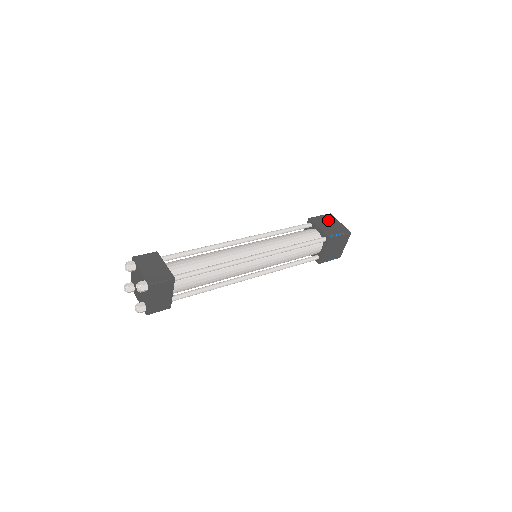
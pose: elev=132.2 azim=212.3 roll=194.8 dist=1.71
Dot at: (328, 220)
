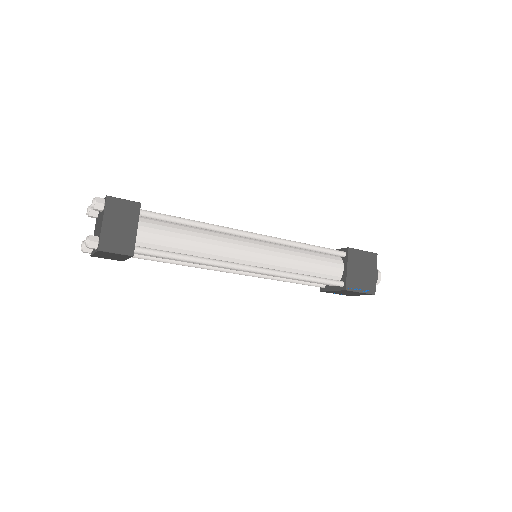
Dot at: occluded
